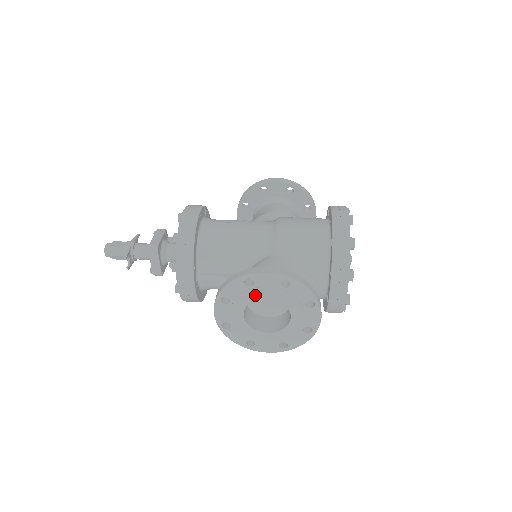
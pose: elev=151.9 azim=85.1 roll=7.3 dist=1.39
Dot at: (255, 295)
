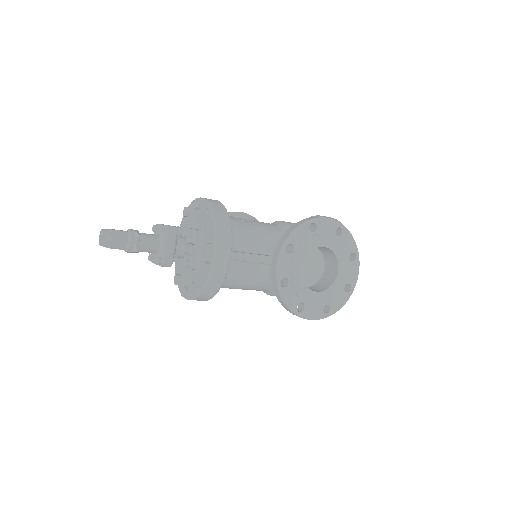
Dot at: (315, 243)
